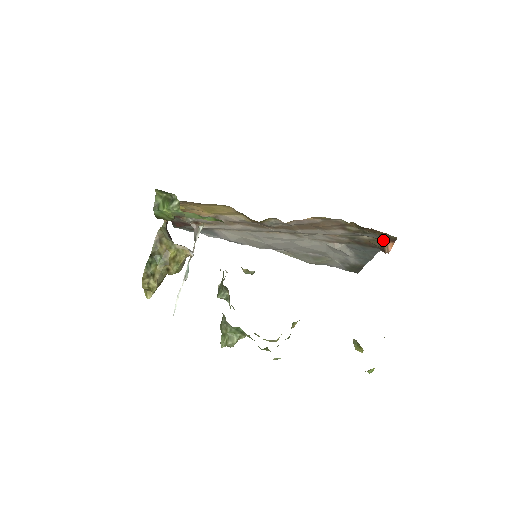
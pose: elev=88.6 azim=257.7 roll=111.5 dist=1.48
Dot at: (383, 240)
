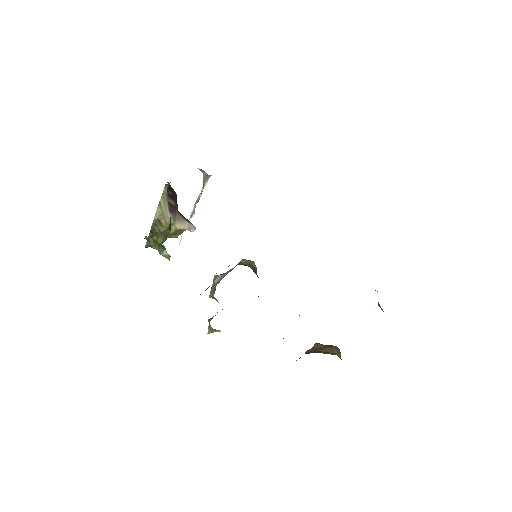
Dot at: occluded
